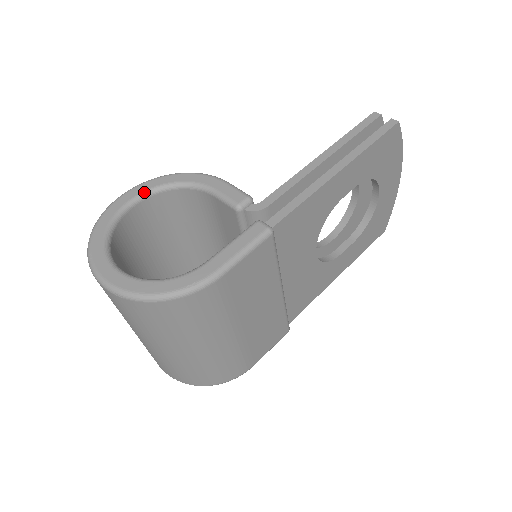
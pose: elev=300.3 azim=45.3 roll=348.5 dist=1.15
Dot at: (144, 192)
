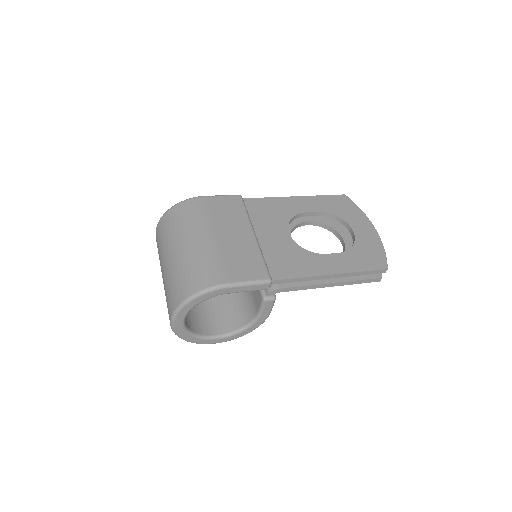
Dot at: occluded
